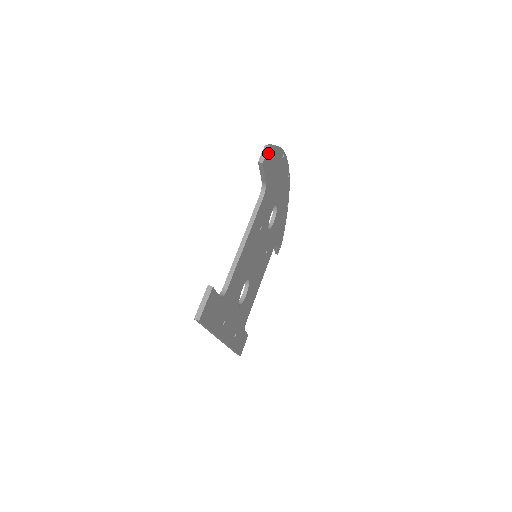
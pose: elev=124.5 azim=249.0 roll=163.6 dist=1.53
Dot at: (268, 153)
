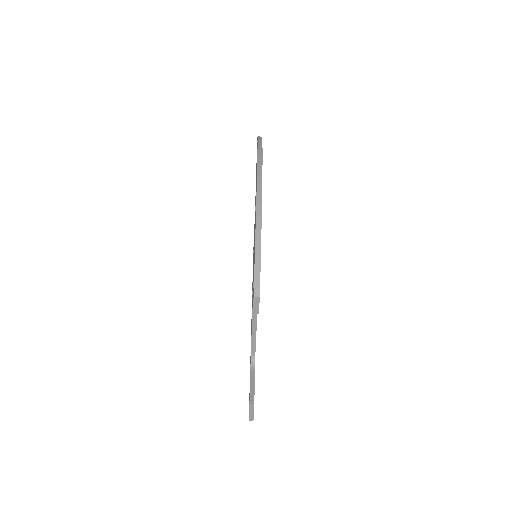
Dot at: (259, 295)
